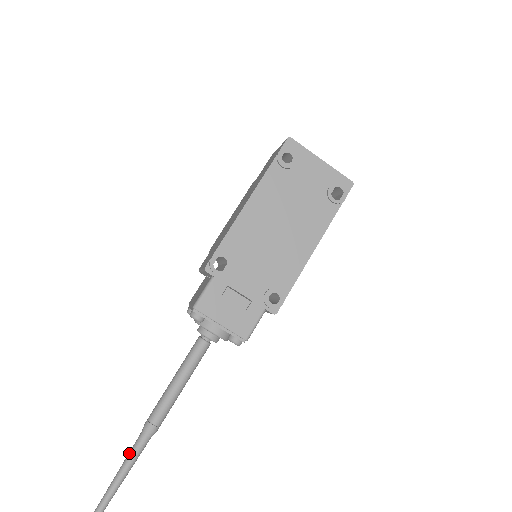
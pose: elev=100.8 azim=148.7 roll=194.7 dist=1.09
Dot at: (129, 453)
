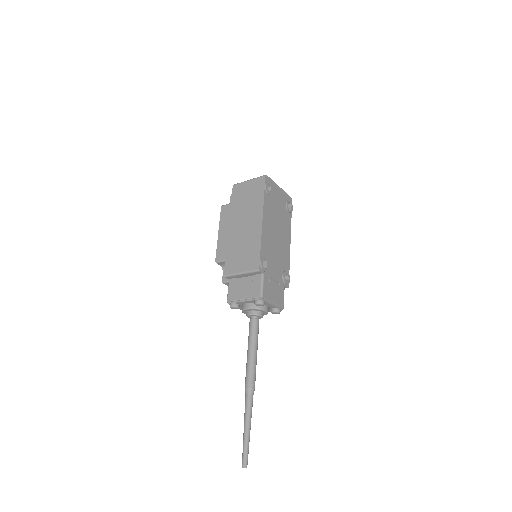
Dot at: (247, 411)
